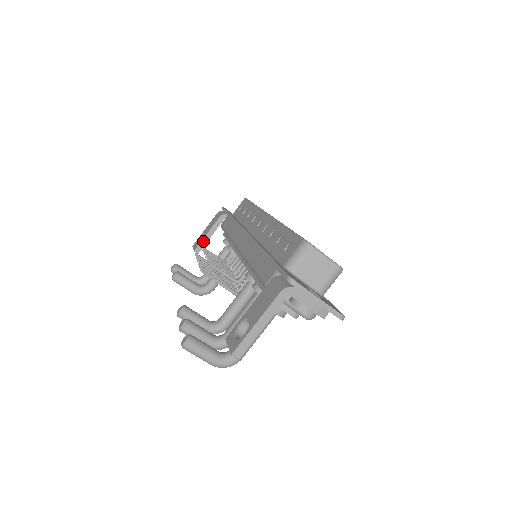
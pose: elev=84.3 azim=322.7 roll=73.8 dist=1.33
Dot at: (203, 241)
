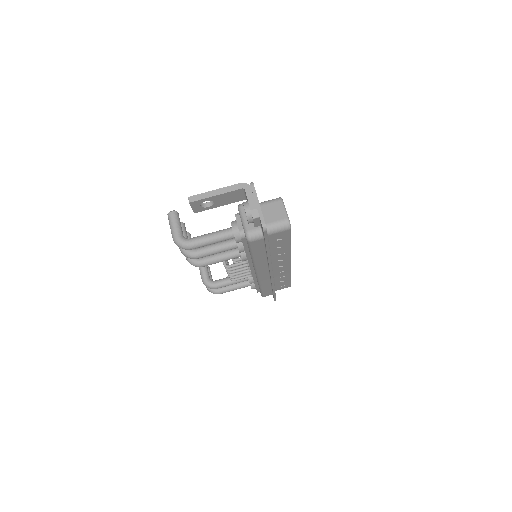
Dot at: occluded
